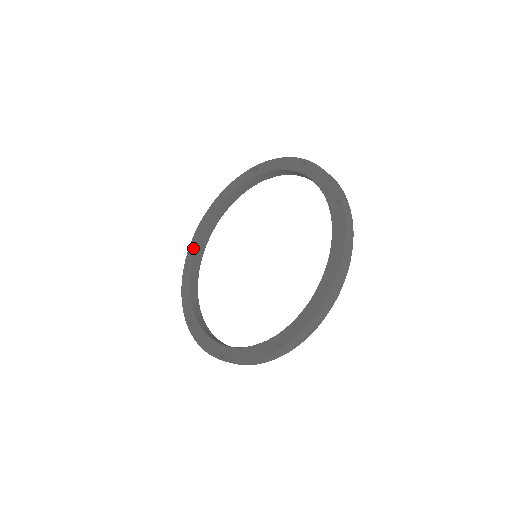
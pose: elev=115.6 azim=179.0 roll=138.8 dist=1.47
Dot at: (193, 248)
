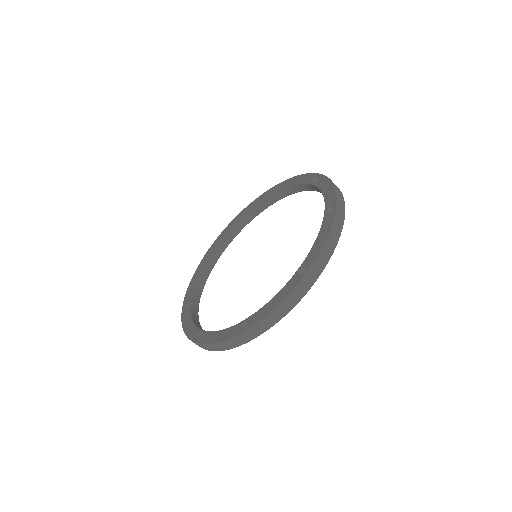
Dot at: (189, 295)
